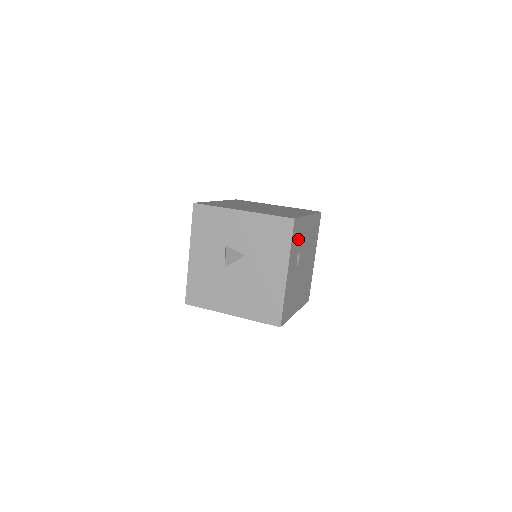
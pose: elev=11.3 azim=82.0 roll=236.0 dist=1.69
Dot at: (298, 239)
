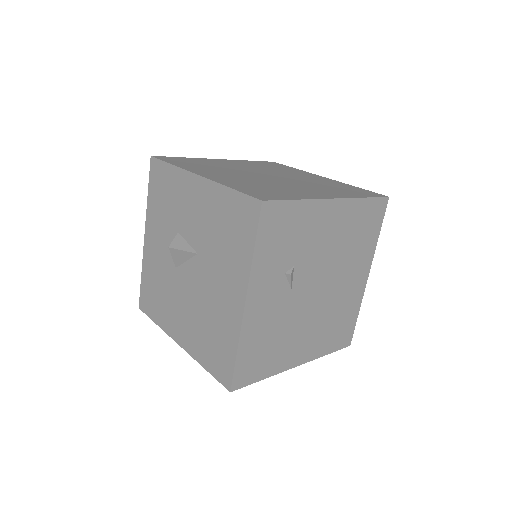
Dot at: (288, 241)
